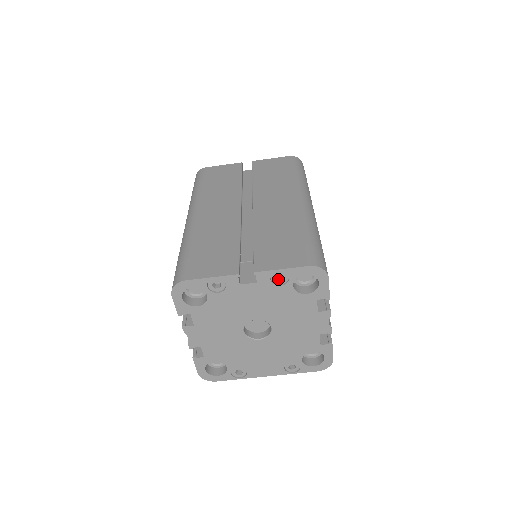
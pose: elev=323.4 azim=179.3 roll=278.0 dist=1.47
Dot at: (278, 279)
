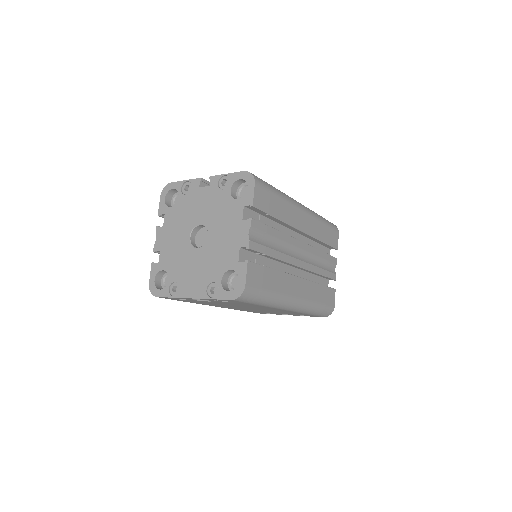
Dot at: (224, 186)
